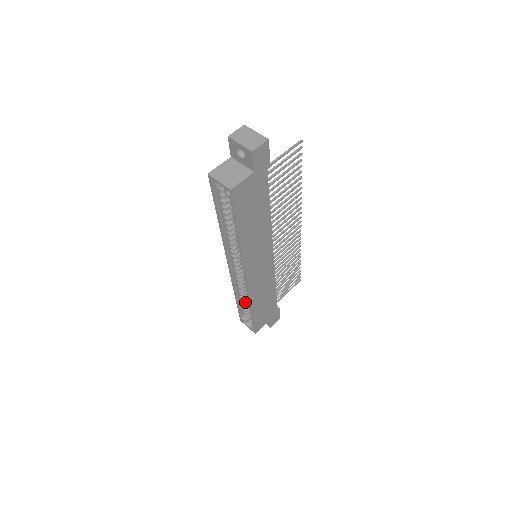
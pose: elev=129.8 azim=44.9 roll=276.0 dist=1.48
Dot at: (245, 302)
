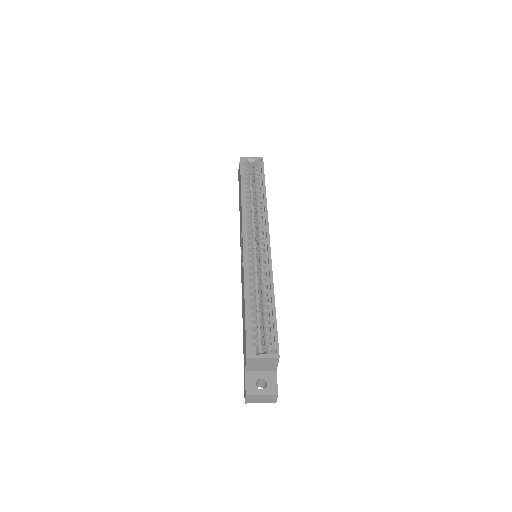
Dot at: (254, 311)
